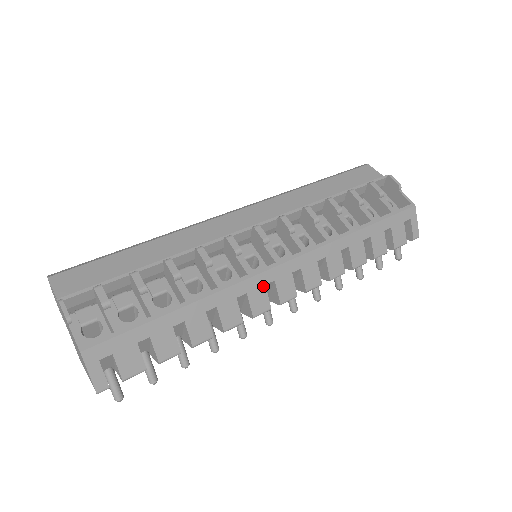
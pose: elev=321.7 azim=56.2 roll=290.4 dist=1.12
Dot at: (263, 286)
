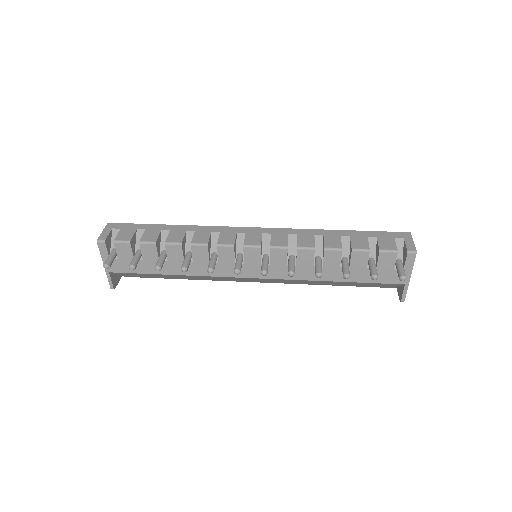
Dot at: (235, 233)
